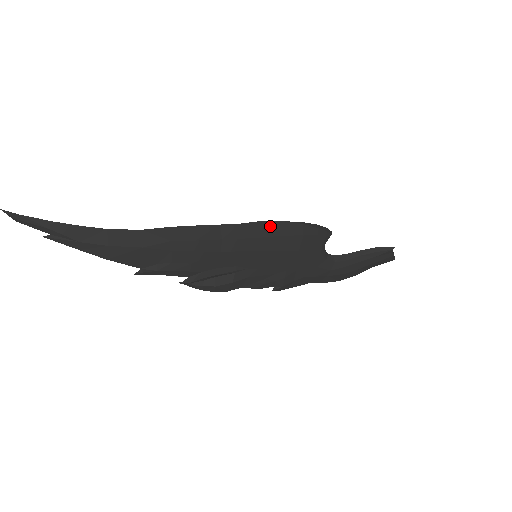
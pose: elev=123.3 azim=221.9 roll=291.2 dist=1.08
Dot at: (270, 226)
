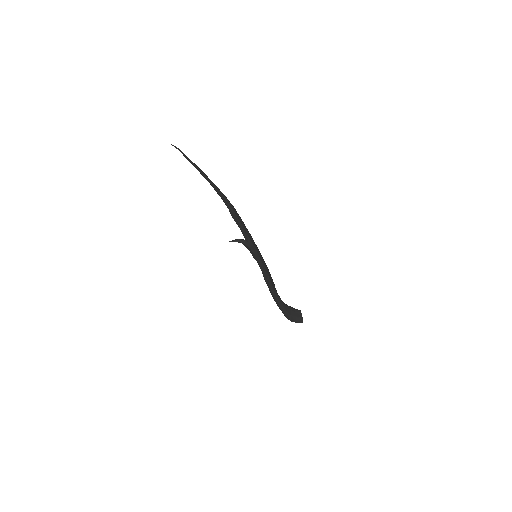
Dot at: occluded
